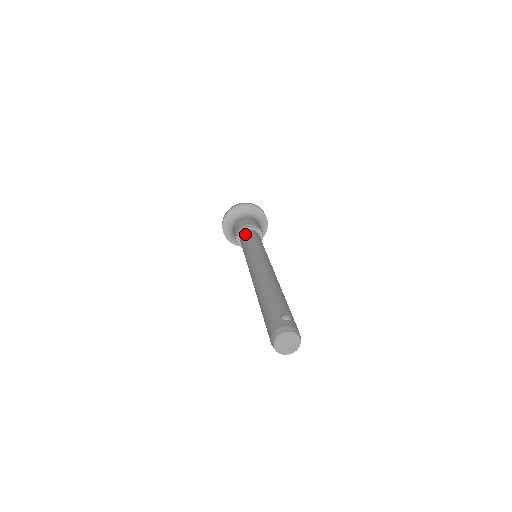
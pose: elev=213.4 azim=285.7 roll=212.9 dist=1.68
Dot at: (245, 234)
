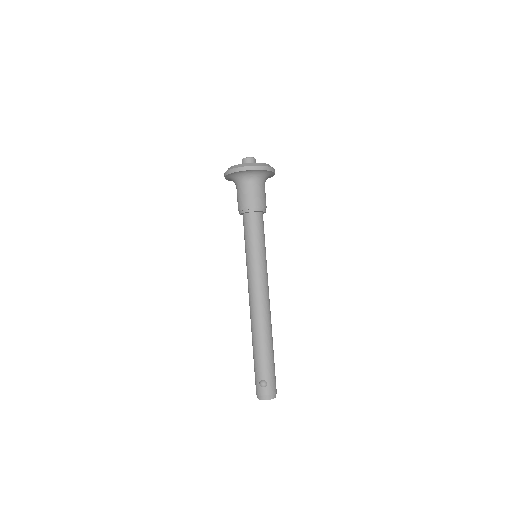
Dot at: (244, 222)
